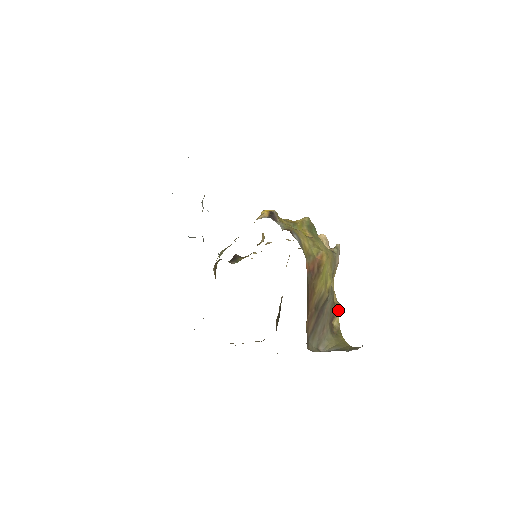
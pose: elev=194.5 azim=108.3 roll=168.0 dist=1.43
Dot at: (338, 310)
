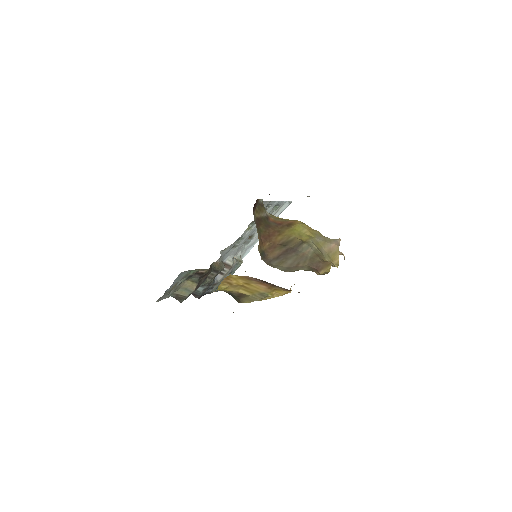
Dot at: (328, 265)
